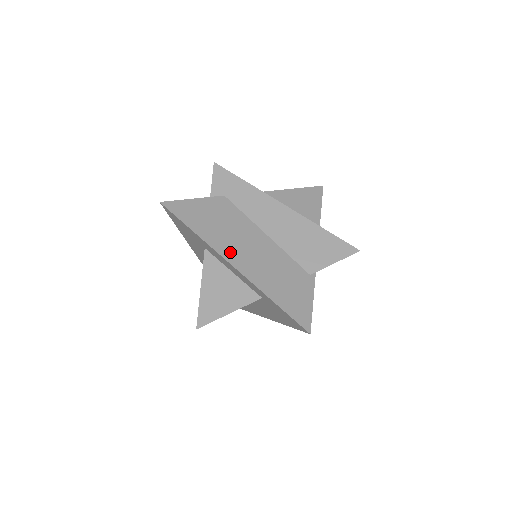
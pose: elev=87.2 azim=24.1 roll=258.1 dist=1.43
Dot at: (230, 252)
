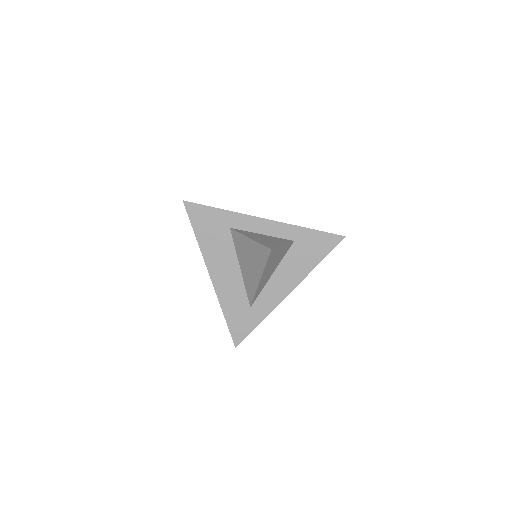
Dot at: occluded
